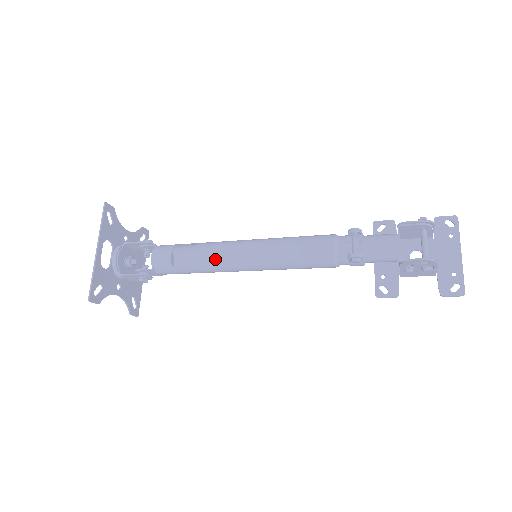
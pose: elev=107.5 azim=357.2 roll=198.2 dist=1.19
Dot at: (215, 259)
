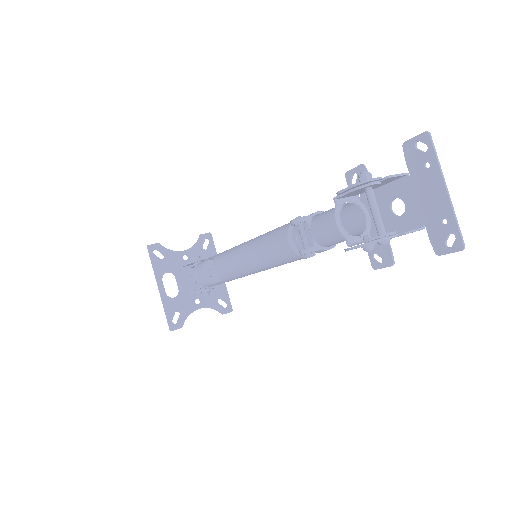
Dot at: (225, 273)
